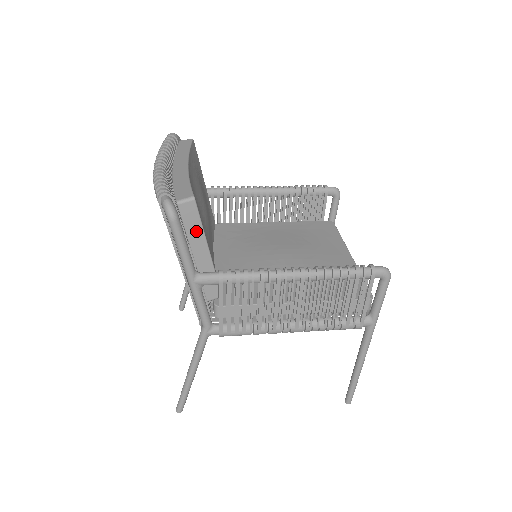
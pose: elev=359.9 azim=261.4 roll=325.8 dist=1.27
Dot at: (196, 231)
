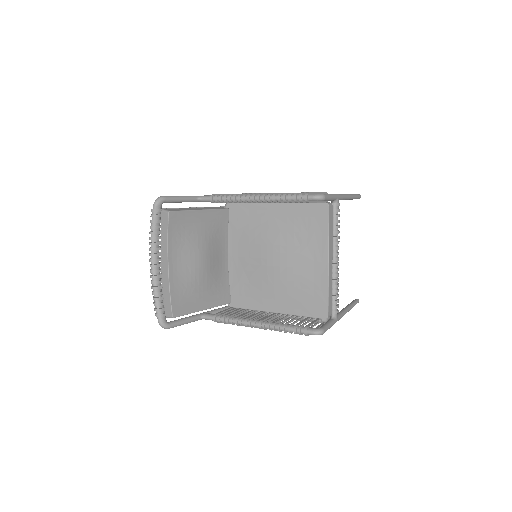
Dot at: (188, 313)
